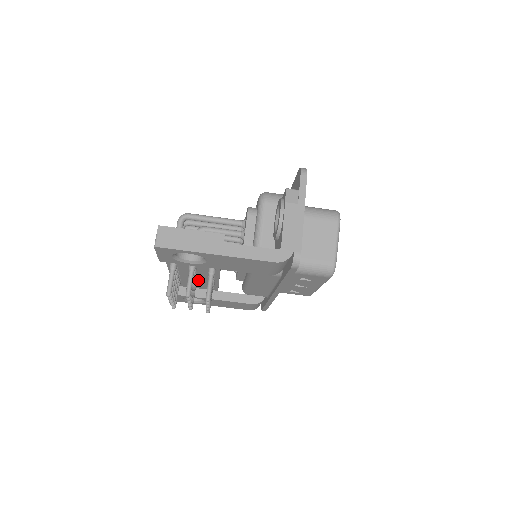
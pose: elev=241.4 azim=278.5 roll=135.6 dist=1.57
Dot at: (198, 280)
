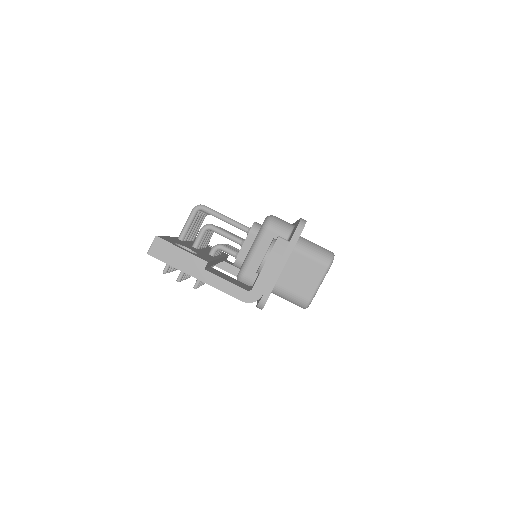
Dot at: occluded
